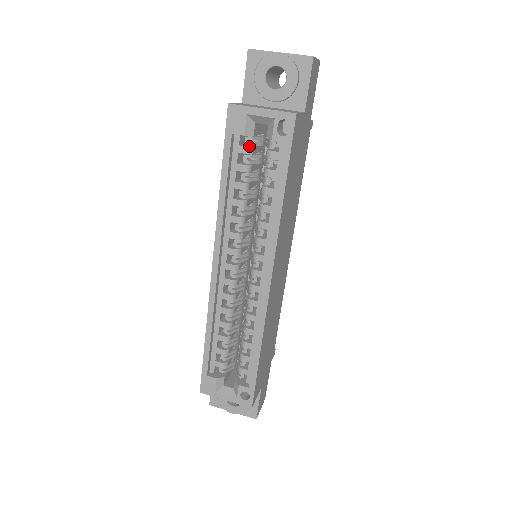
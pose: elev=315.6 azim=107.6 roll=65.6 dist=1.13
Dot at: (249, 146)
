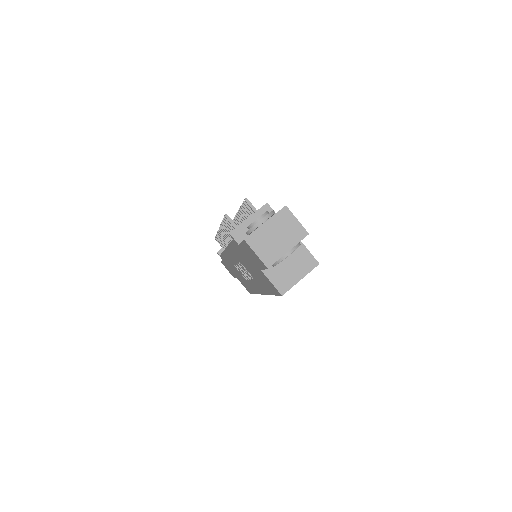
Dot at: occluded
